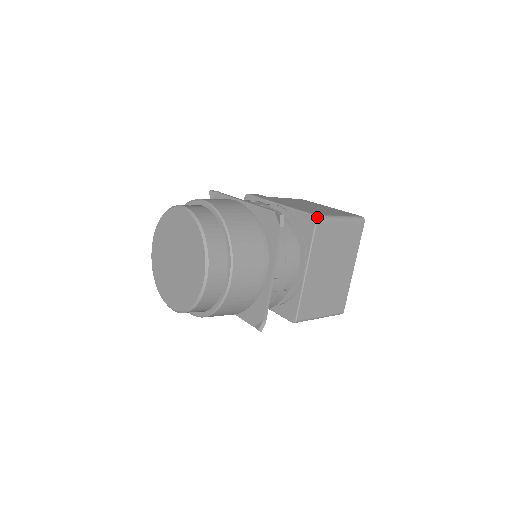
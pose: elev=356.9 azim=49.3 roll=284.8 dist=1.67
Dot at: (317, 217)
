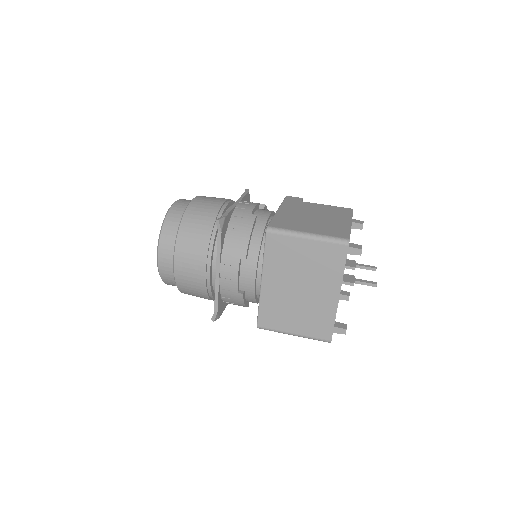
Dot at: (267, 229)
